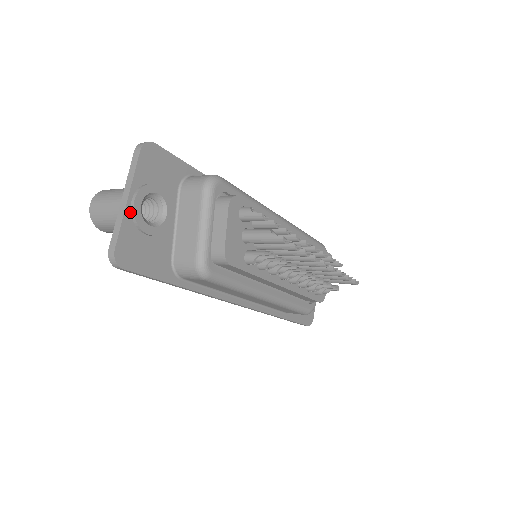
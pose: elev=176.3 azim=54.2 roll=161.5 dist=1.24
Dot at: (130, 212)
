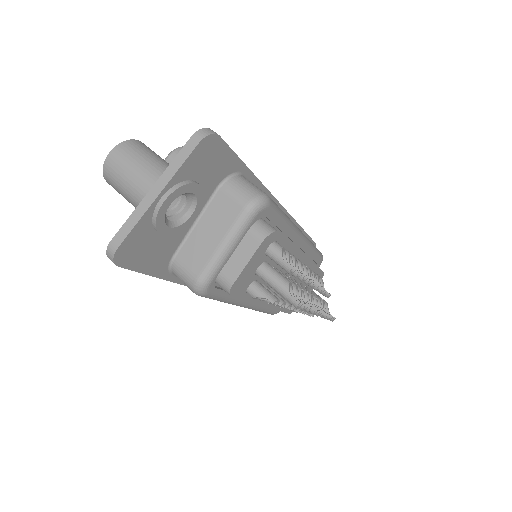
Dot at: (154, 209)
